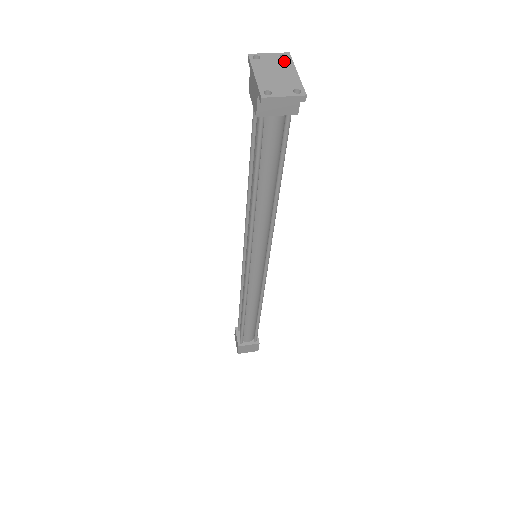
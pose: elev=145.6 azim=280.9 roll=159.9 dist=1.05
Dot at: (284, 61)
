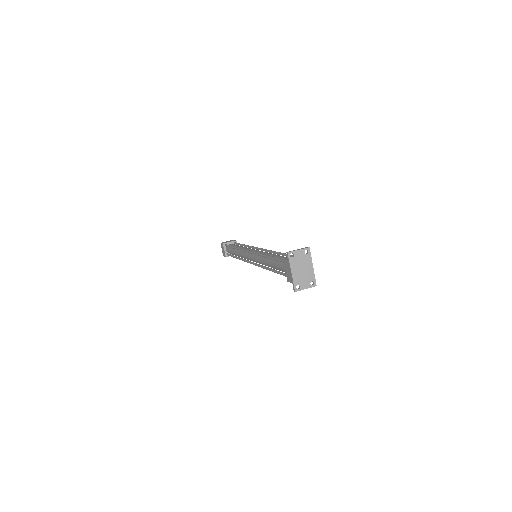
Dot at: (307, 257)
